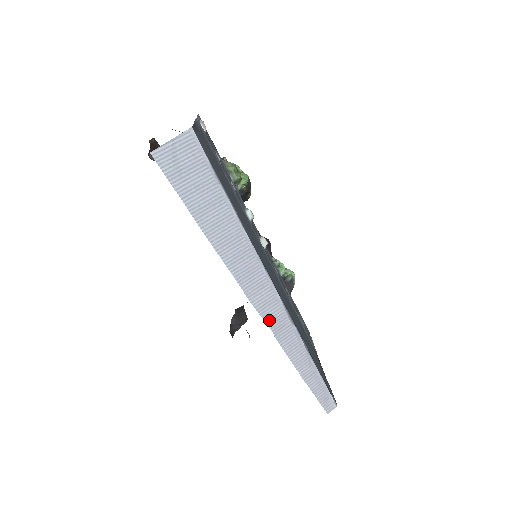
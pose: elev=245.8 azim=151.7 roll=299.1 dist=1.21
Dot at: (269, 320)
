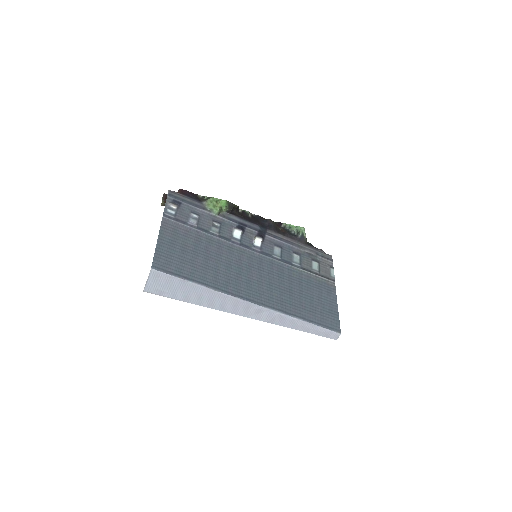
Dot at: (264, 319)
